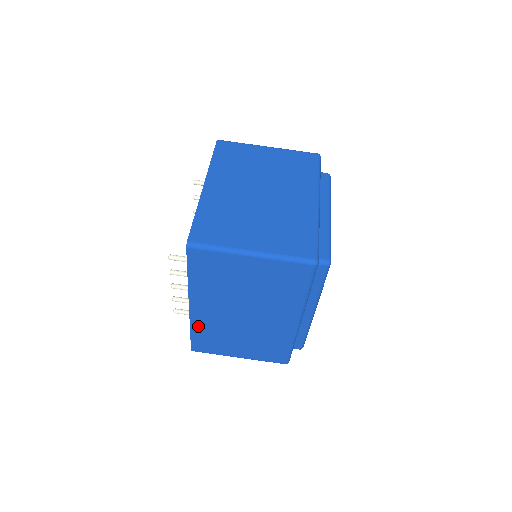
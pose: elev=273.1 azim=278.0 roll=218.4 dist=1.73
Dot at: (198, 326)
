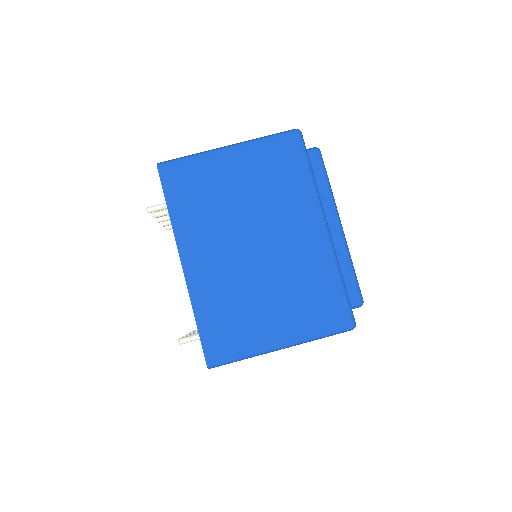
Dot at: occluded
